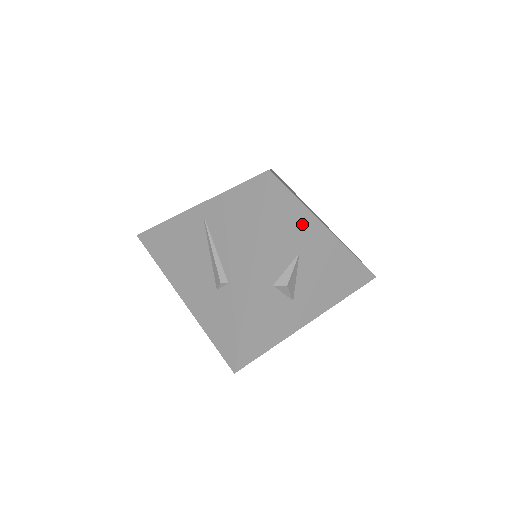
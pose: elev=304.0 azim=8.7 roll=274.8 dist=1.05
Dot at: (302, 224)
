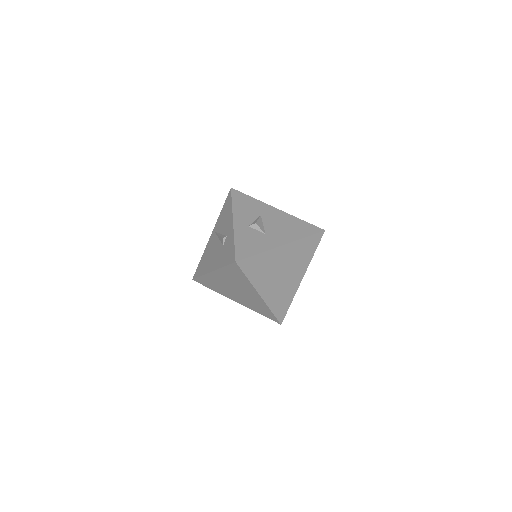
Dot at: (258, 205)
